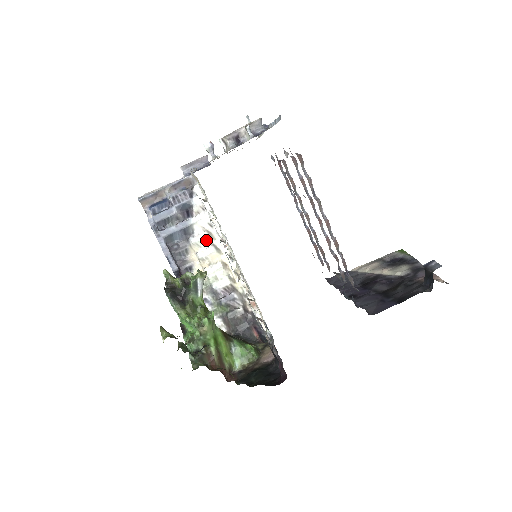
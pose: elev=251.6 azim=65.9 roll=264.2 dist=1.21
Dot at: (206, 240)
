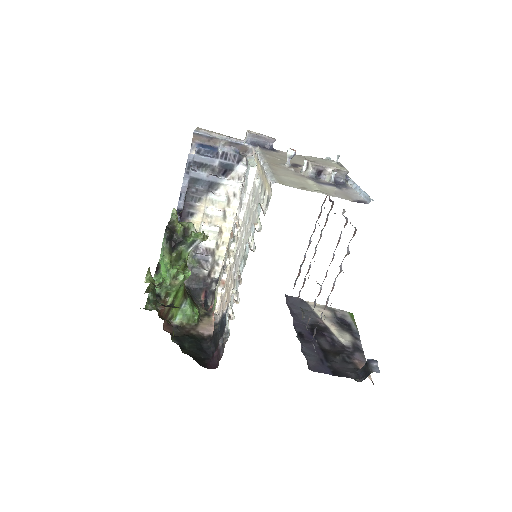
Dot at: (222, 203)
